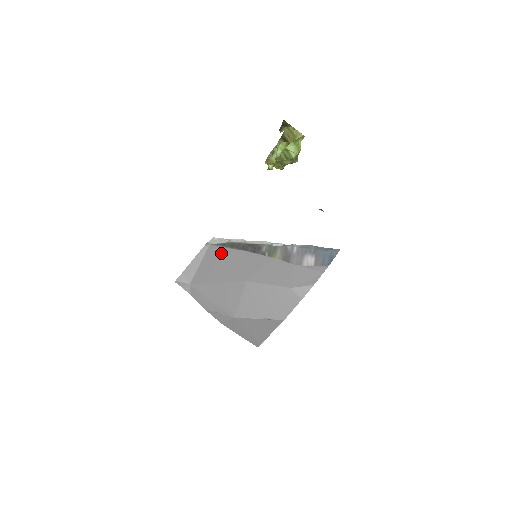
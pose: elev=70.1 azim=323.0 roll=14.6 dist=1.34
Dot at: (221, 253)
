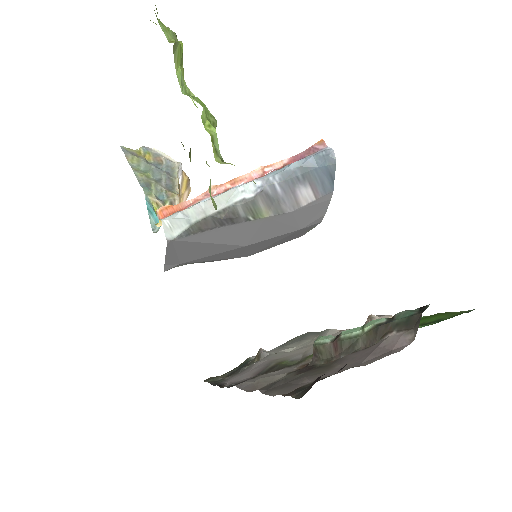
Dot at: (194, 241)
